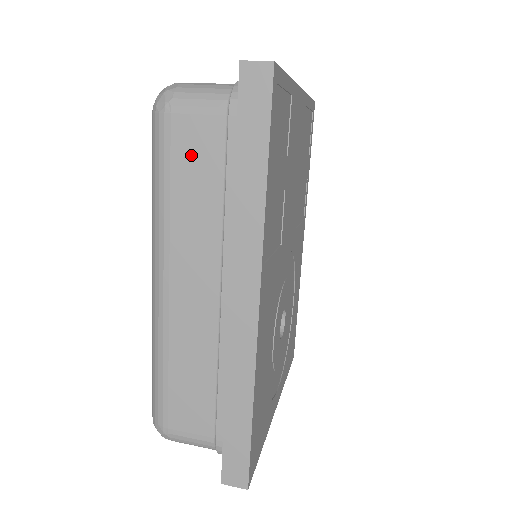
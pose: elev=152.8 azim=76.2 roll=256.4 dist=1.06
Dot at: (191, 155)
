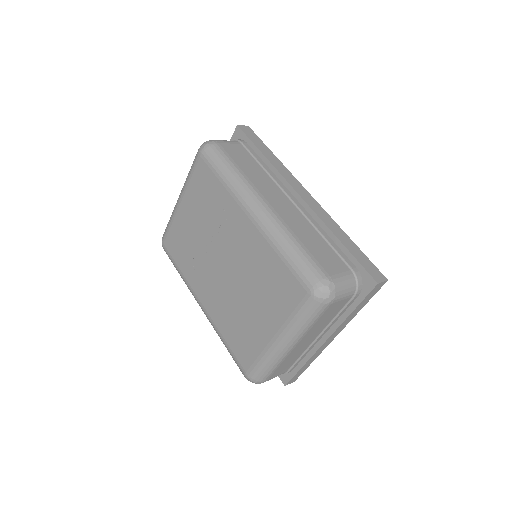
Dot at: (238, 155)
